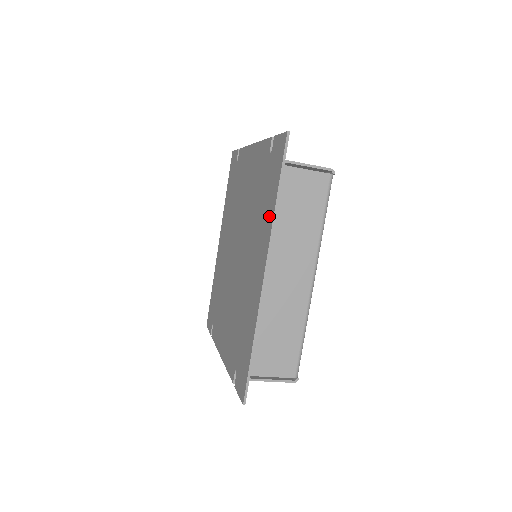
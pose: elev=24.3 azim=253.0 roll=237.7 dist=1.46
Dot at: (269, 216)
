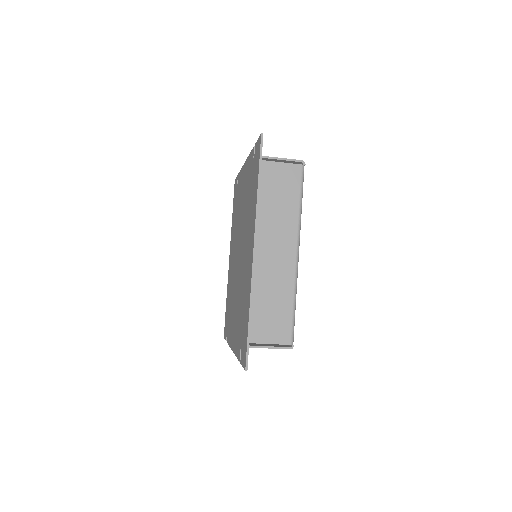
Dot at: (254, 204)
